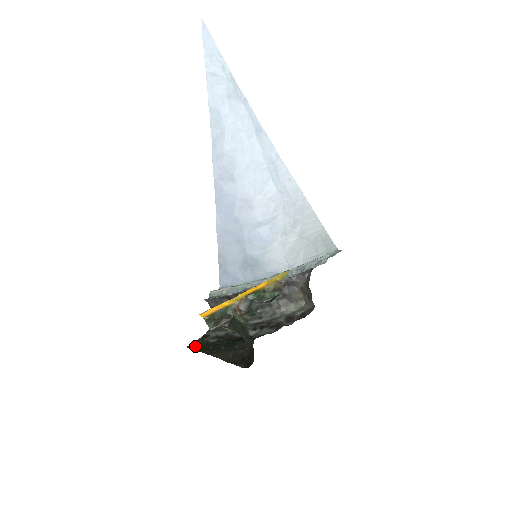
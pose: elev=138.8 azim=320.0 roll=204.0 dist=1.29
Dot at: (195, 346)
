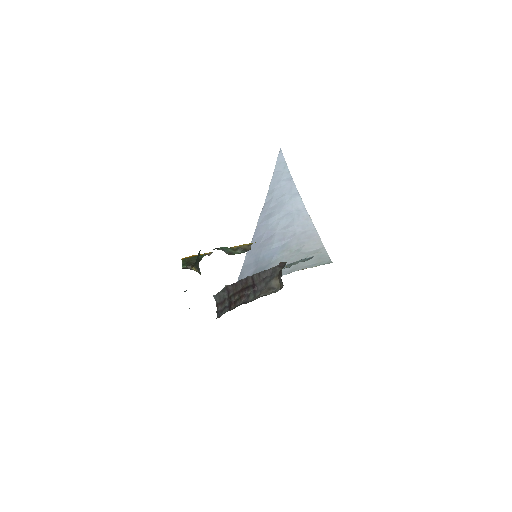
Dot at: occluded
